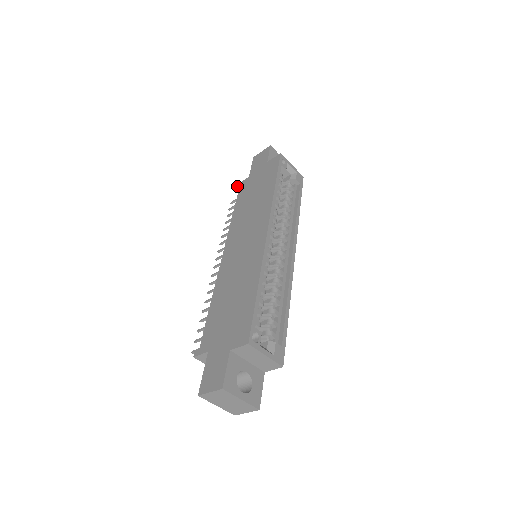
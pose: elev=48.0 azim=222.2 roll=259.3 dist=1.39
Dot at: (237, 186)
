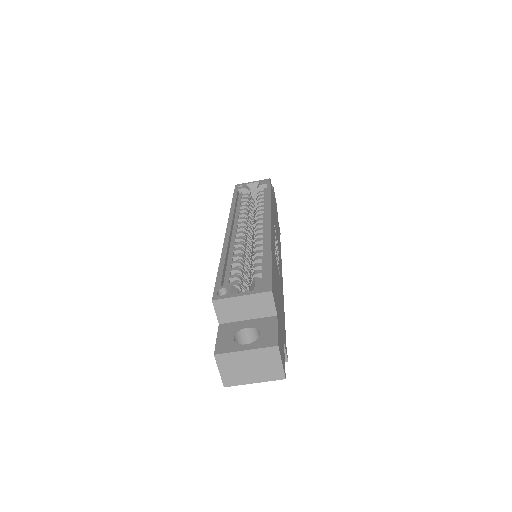
Dot at: occluded
